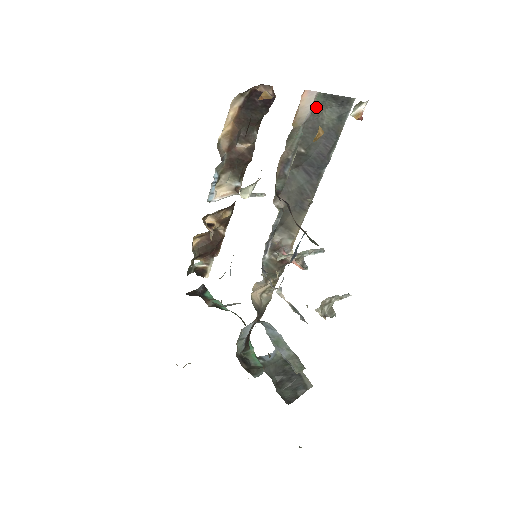
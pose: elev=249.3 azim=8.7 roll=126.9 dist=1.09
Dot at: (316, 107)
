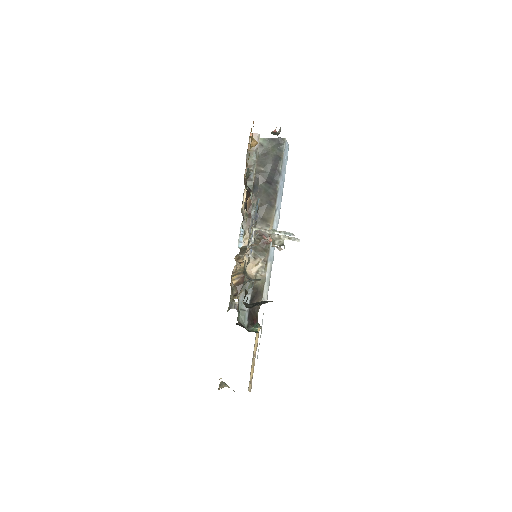
Dot at: (265, 146)
